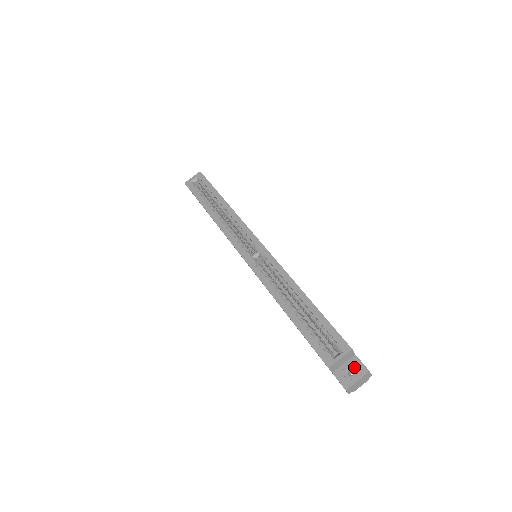
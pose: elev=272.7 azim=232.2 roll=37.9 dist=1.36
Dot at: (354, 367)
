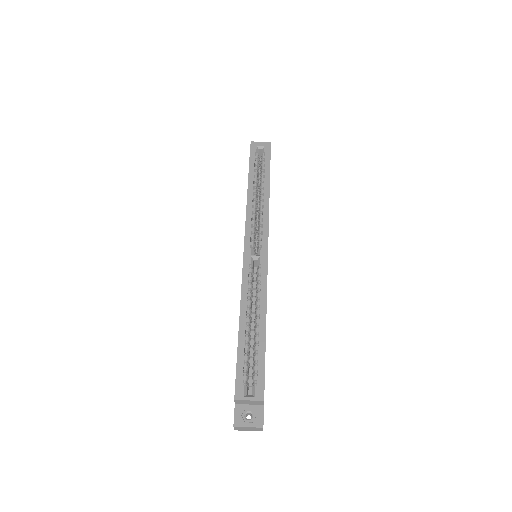
Dot at: (255, 414)
